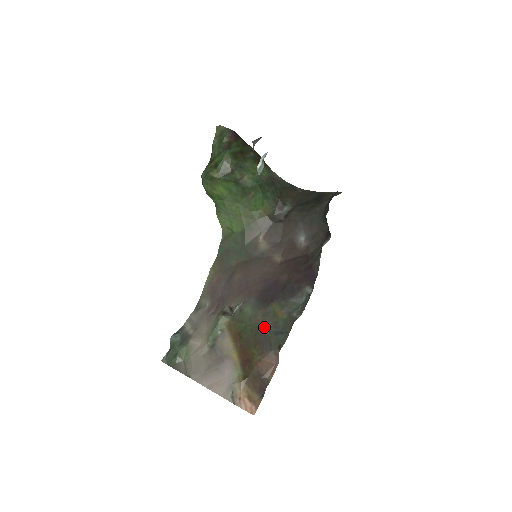
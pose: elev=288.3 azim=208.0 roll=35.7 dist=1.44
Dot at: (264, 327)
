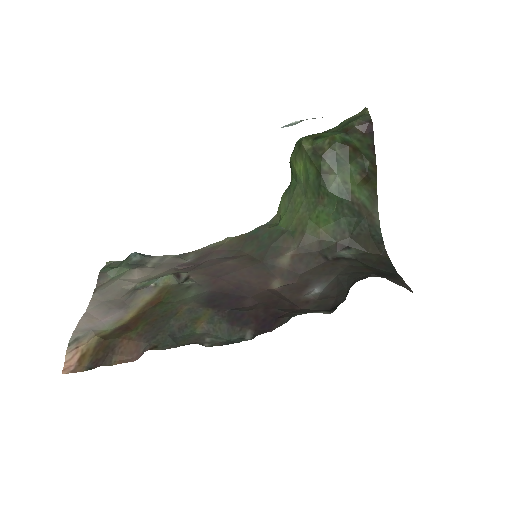
Dot at: (174, 318)
